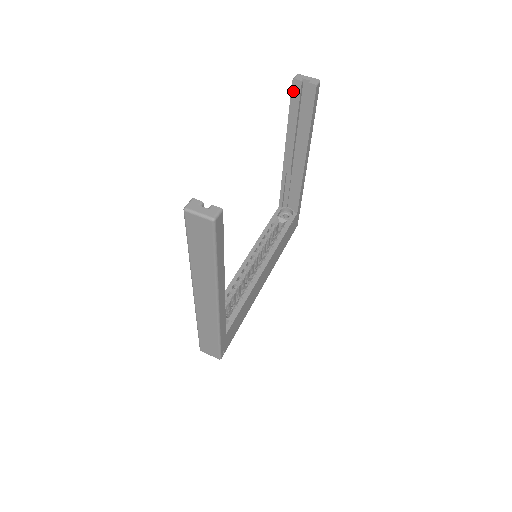
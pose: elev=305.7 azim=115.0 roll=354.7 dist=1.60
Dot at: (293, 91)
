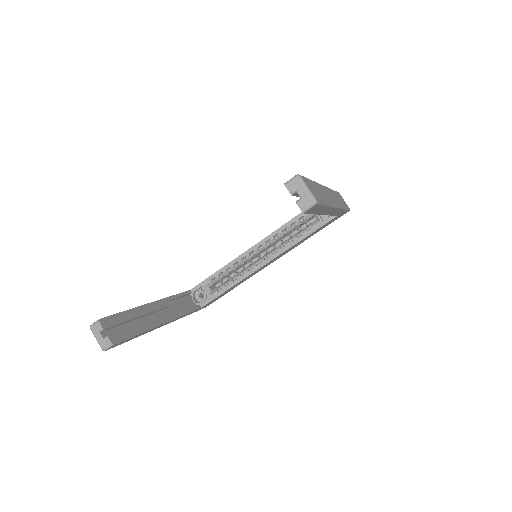
Dot at: occluded
